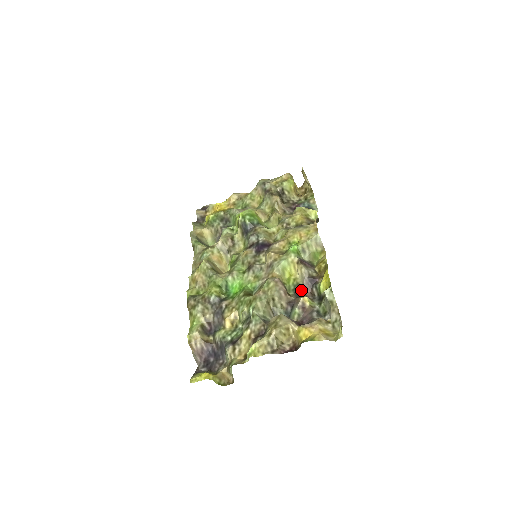
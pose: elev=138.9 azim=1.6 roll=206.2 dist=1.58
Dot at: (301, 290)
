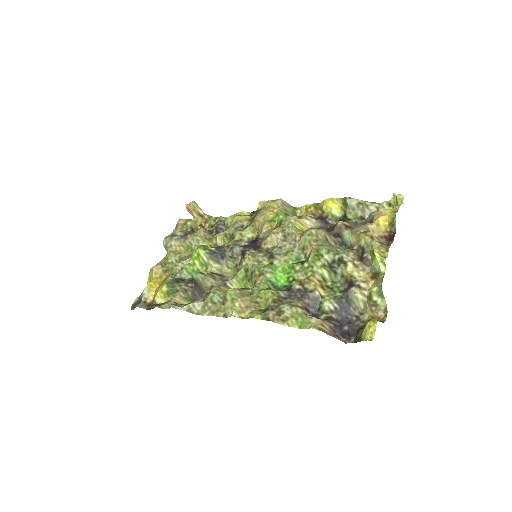
Dot at: (325, 228)
